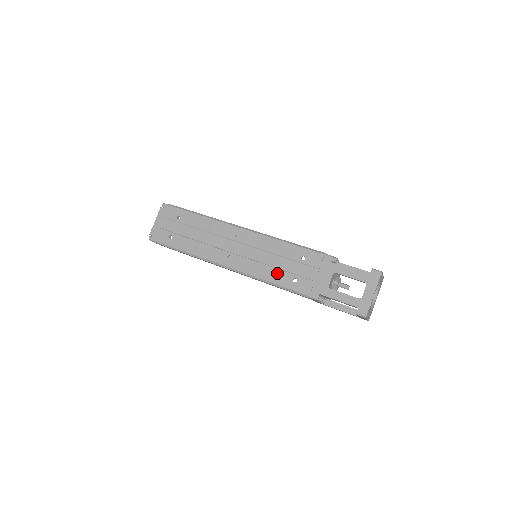
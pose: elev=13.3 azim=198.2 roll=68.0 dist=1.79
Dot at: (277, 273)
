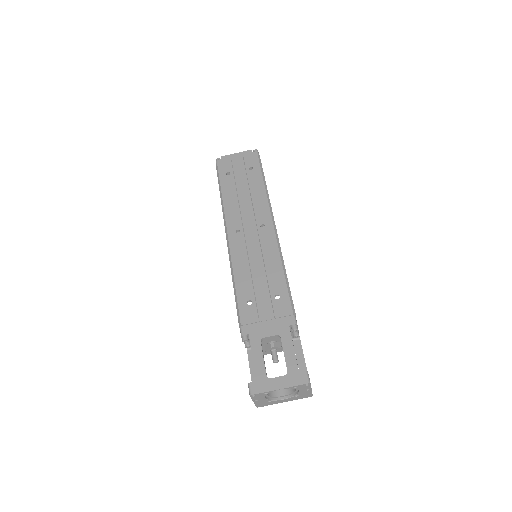
Dot at: (247, 282)
